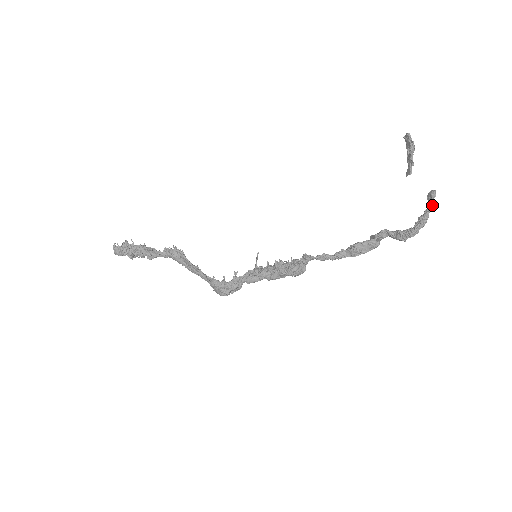
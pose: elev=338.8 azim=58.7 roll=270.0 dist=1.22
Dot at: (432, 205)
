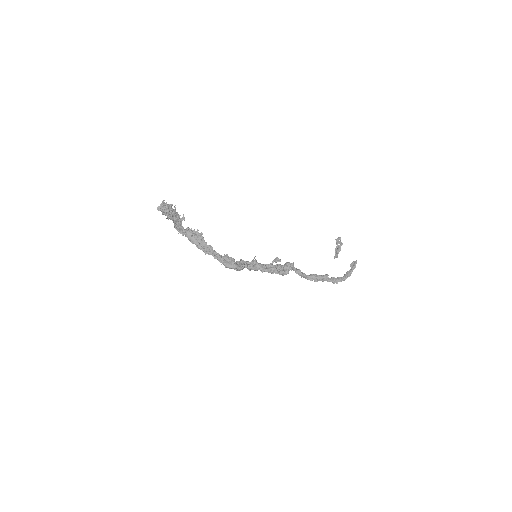
Dot at: (355, 267)
